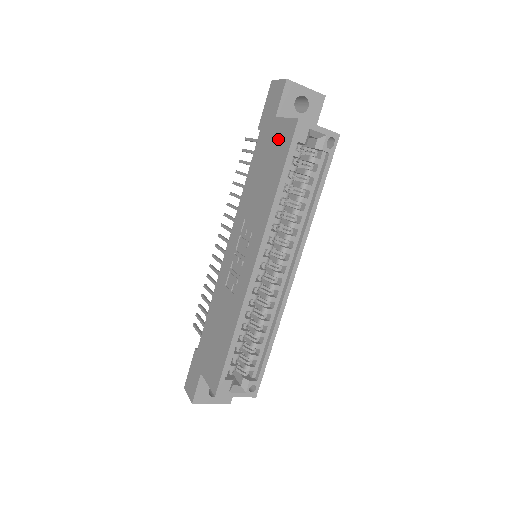
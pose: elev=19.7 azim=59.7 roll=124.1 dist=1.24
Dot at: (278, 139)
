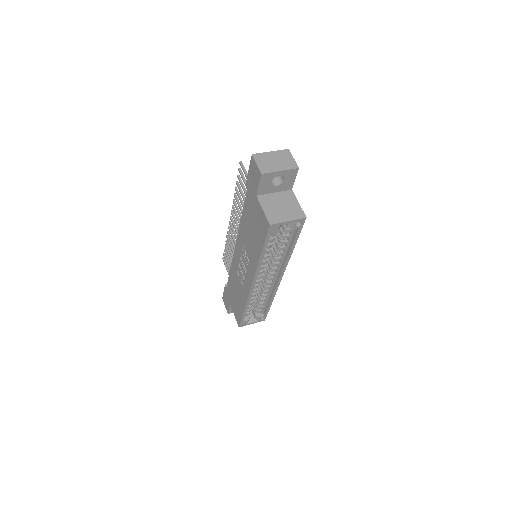
Dot at: (259, 219)
